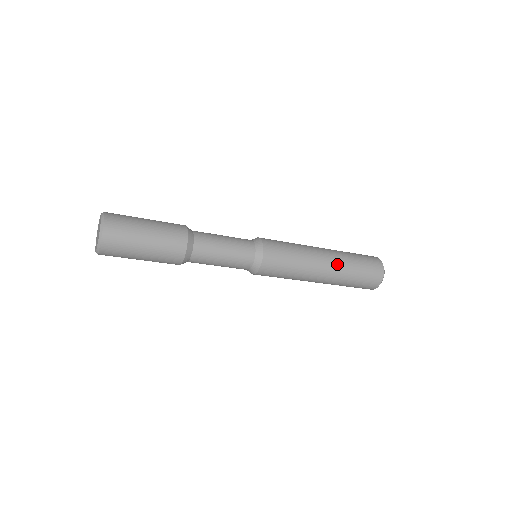
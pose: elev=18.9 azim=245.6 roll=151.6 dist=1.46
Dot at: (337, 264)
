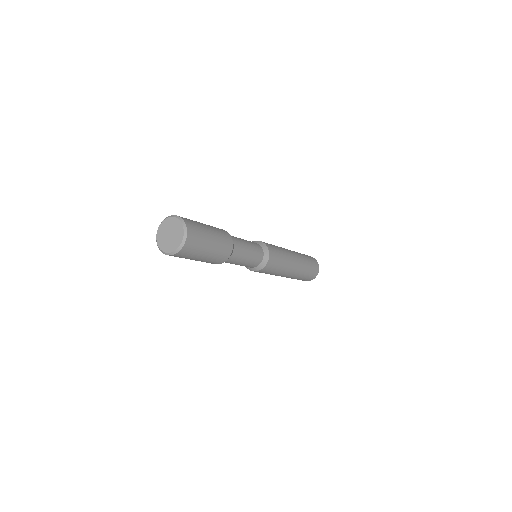
Dot at: (301, 265)
